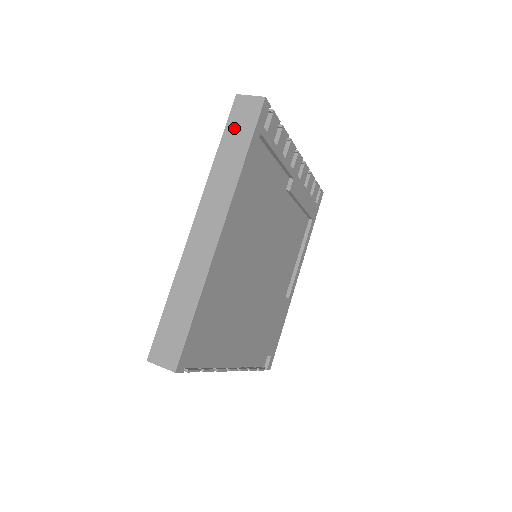
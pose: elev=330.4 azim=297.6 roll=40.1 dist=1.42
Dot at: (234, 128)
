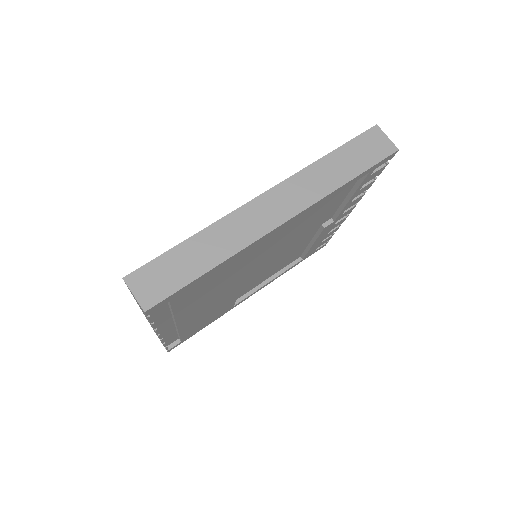
Dot at: (356, 149)
